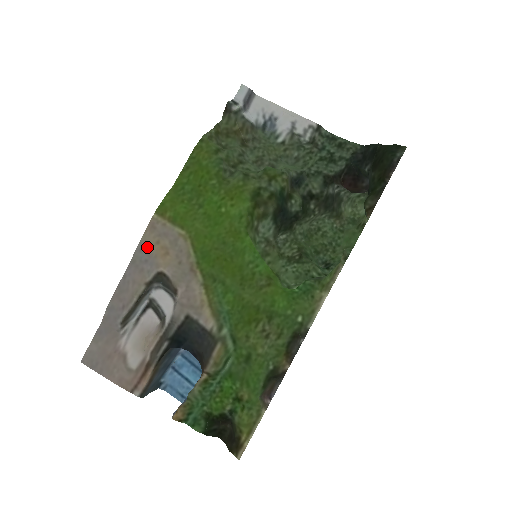
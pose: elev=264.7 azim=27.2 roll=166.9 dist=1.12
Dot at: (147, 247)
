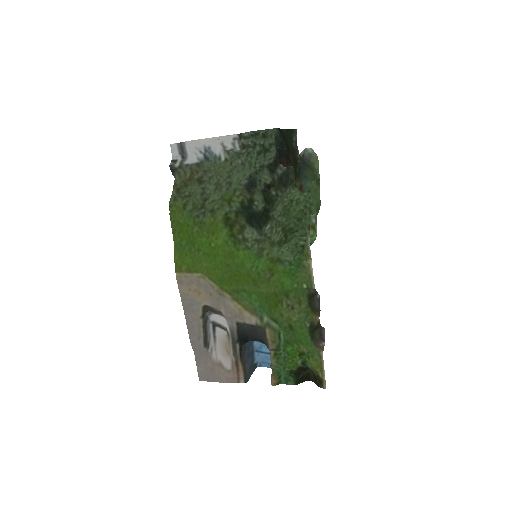
Dot at: (186, 296)
